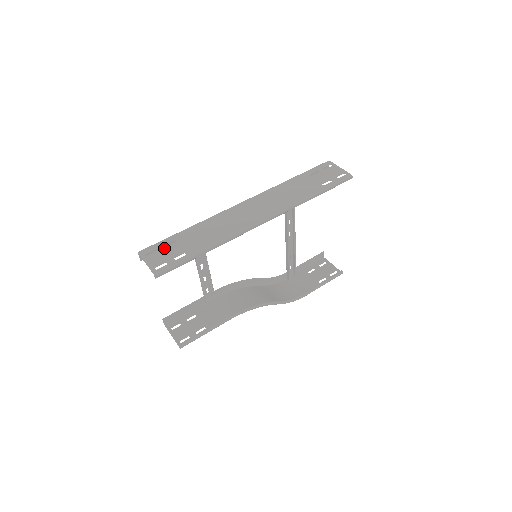
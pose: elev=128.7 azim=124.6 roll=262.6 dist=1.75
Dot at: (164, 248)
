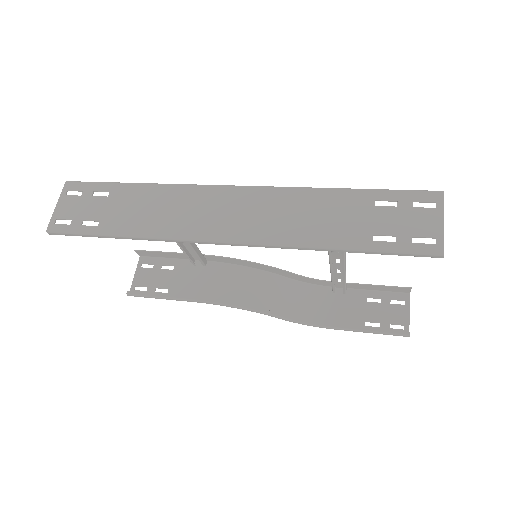
Dot at: (89, 196)
